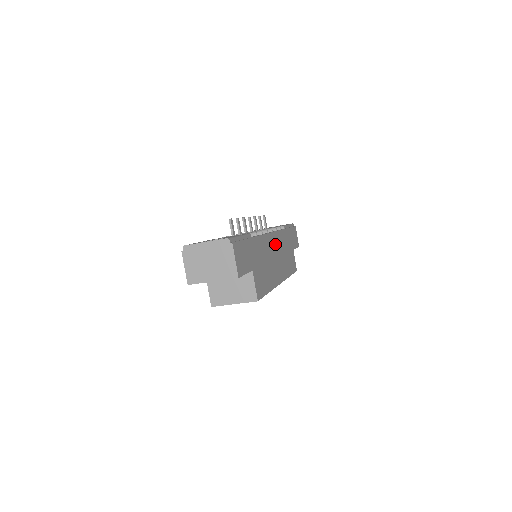
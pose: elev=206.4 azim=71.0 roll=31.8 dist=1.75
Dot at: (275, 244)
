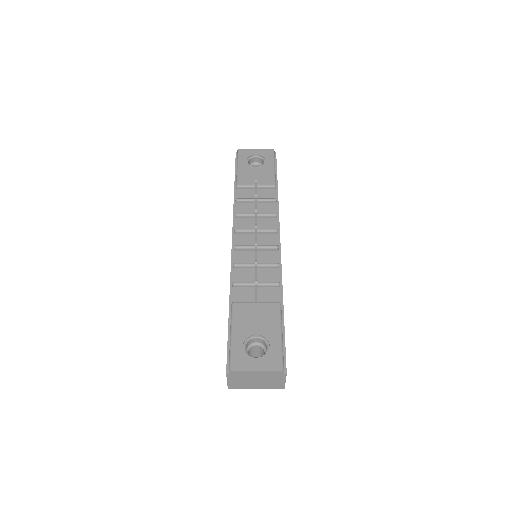
Dot at: occluded
